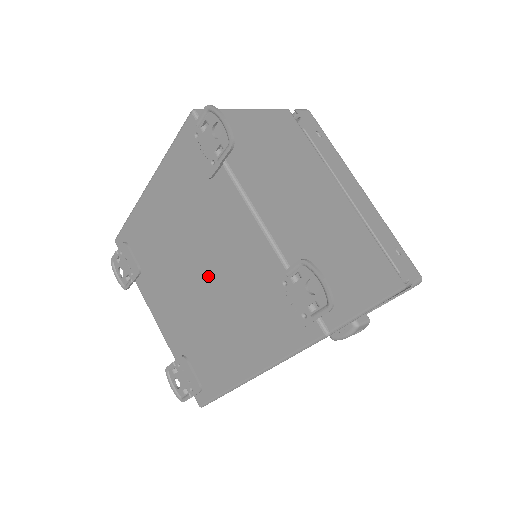
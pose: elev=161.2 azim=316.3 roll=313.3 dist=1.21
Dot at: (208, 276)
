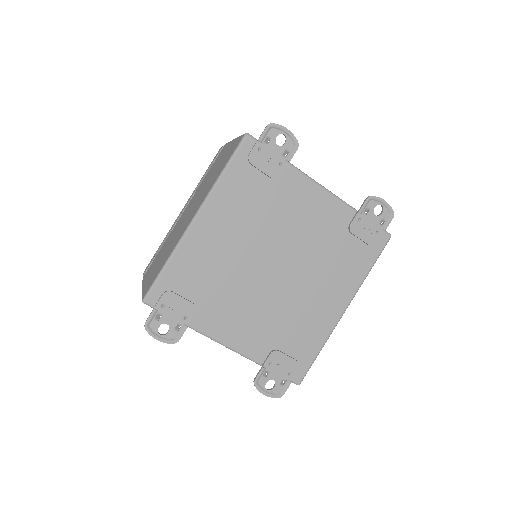
Dot at: (288, 258)
